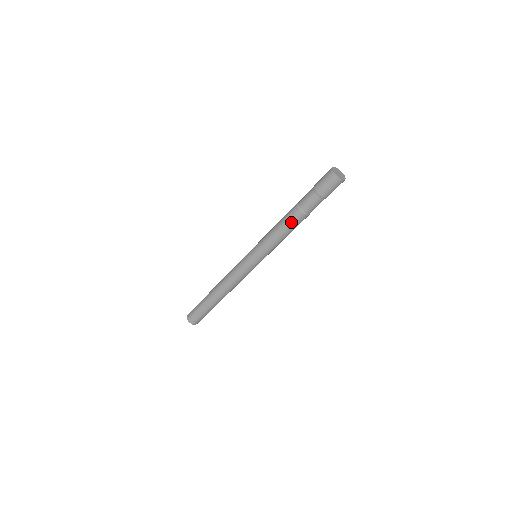
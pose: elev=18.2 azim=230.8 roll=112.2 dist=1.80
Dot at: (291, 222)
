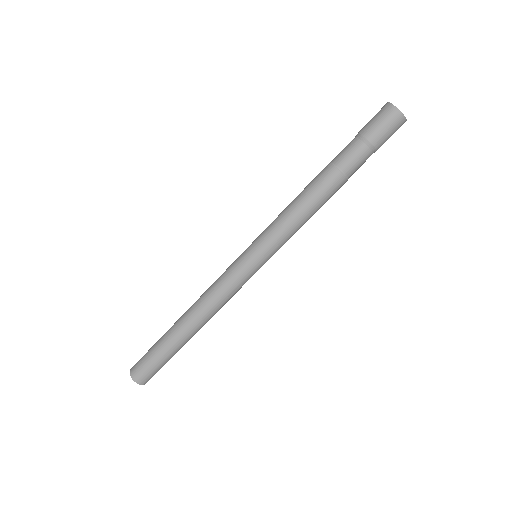
Dot at: (324, 193)
